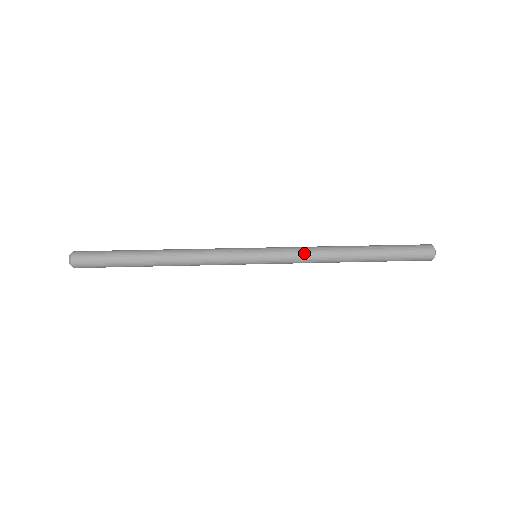
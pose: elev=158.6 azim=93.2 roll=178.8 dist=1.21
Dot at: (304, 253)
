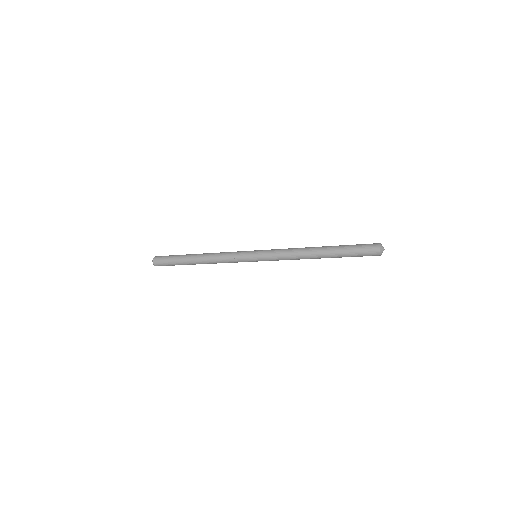
Dot at: (284, 253)
